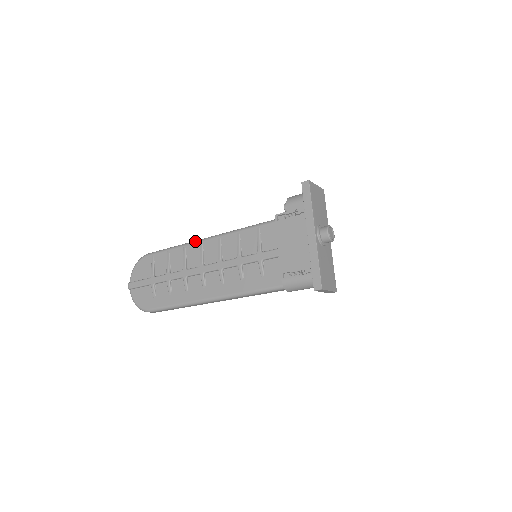
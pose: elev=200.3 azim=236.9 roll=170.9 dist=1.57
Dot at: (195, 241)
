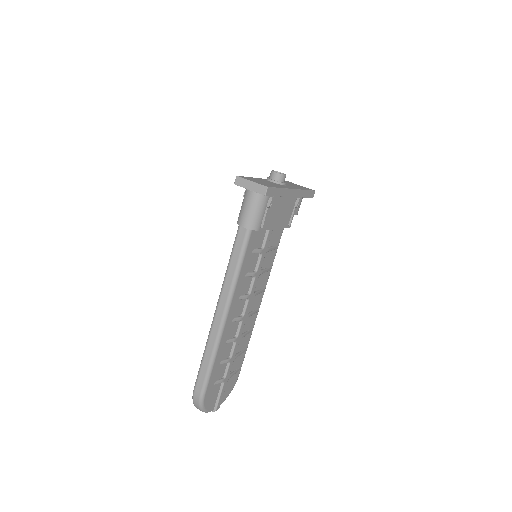
Dot at: occluded
